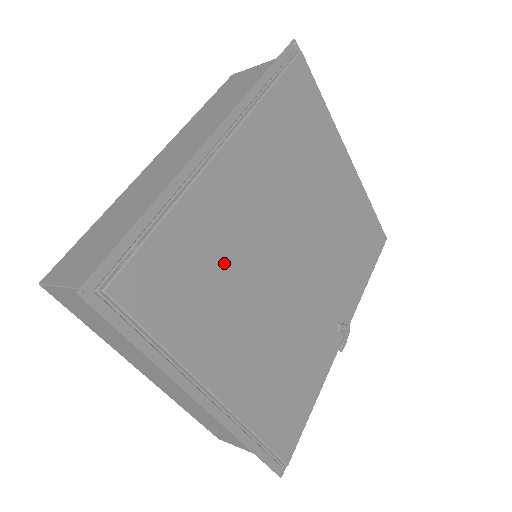
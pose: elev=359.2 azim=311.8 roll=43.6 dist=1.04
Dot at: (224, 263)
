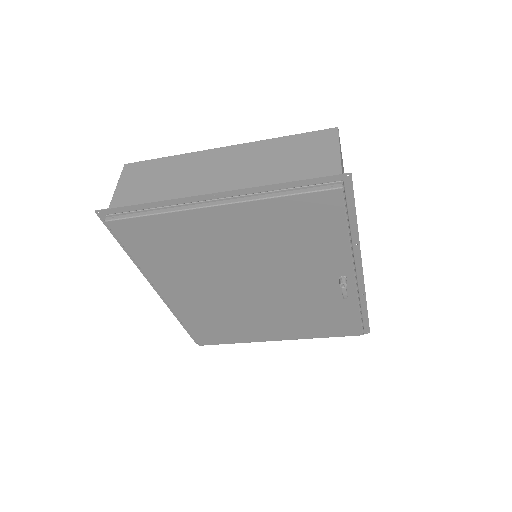
Dot at: (222, 317)
